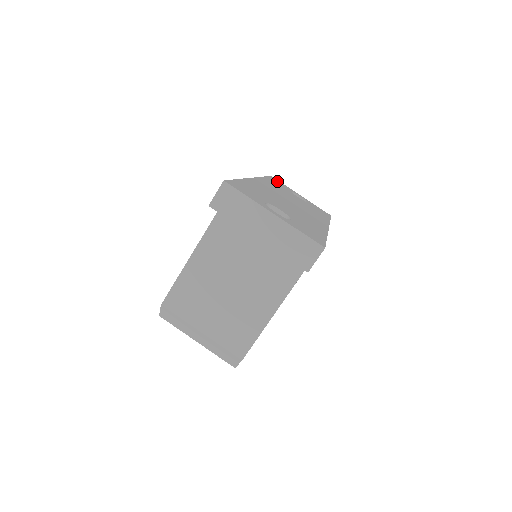
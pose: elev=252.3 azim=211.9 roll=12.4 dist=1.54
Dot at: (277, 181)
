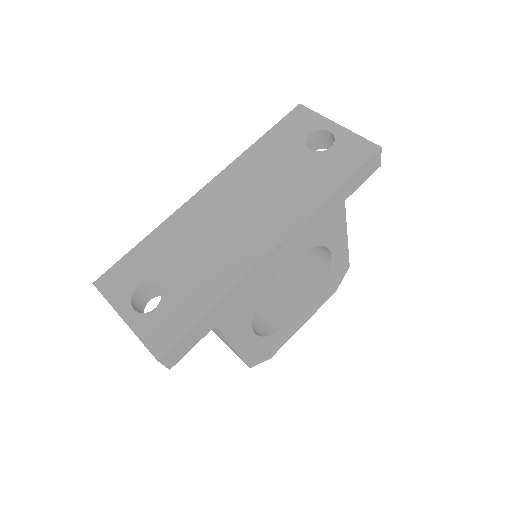
Dot at: (298, 118)
